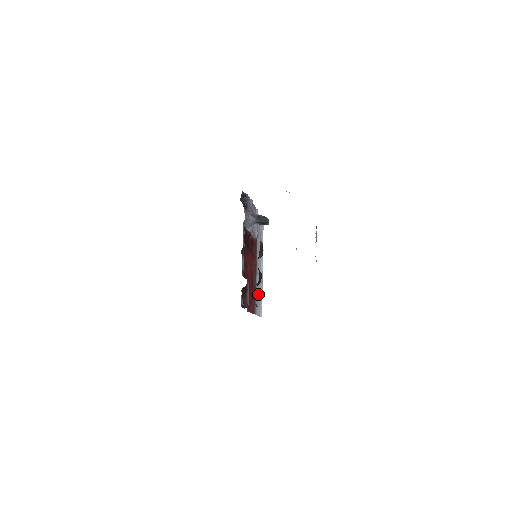
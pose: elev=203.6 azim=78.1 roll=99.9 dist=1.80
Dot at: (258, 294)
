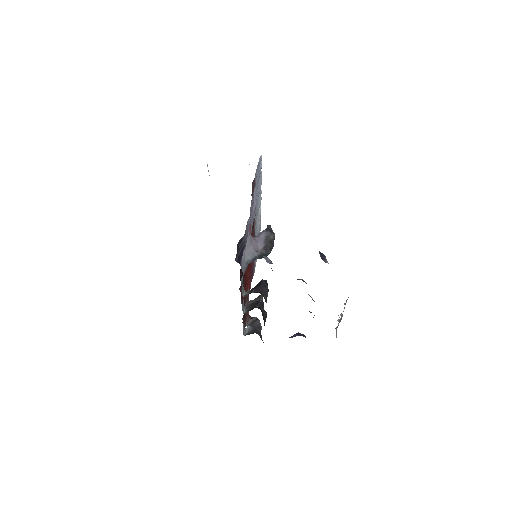
Dot at: occluded
